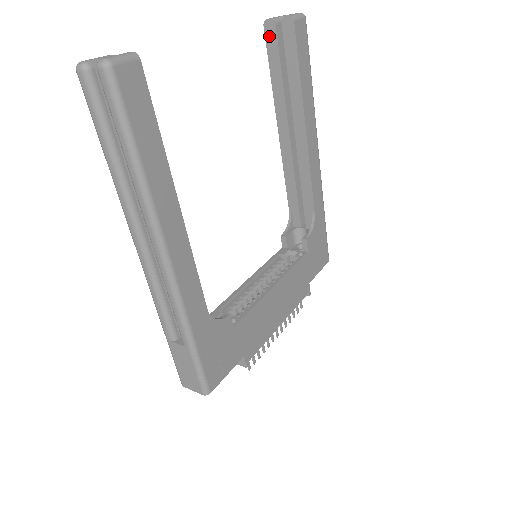
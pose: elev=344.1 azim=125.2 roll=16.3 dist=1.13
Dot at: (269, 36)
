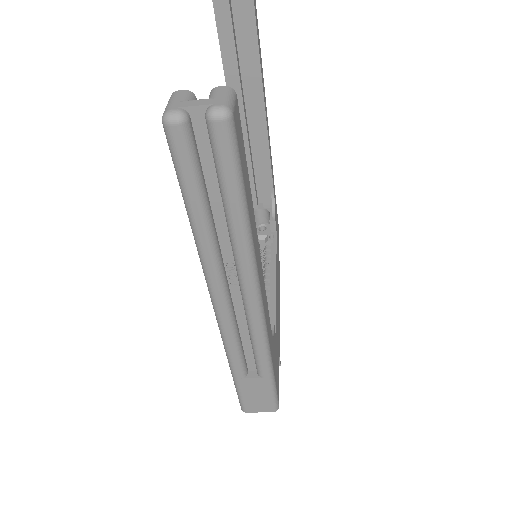
Dot at: (220, 12)
